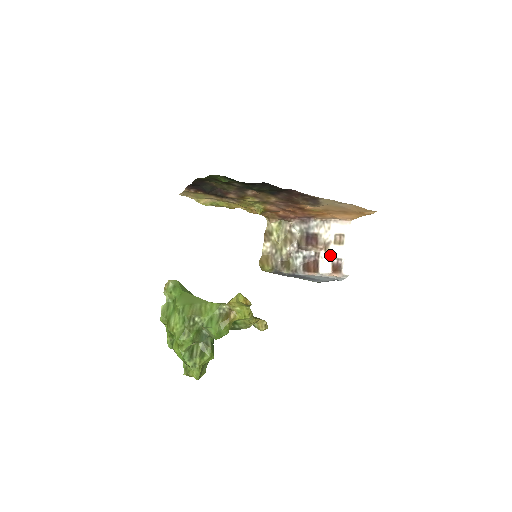
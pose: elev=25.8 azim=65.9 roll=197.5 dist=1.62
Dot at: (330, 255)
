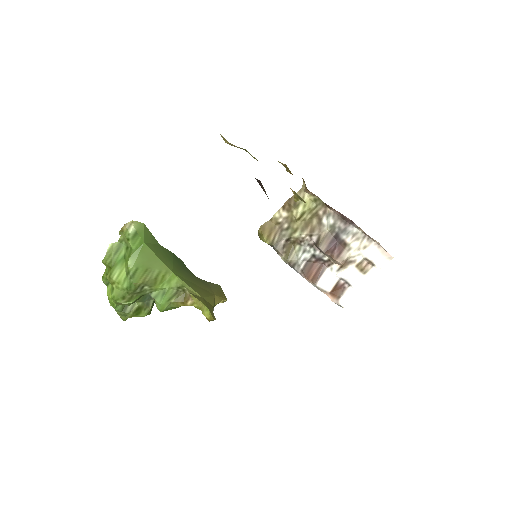
Dot at: (342, 274)
